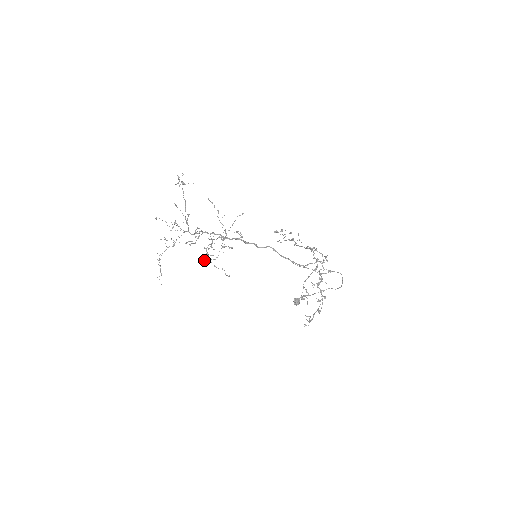
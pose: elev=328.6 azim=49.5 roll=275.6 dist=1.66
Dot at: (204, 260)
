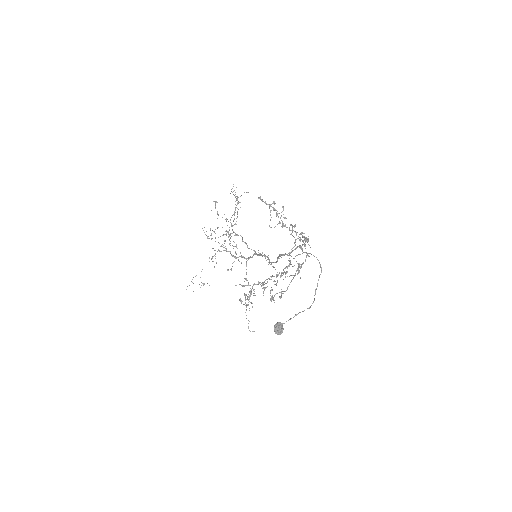
Dot at: occluded
